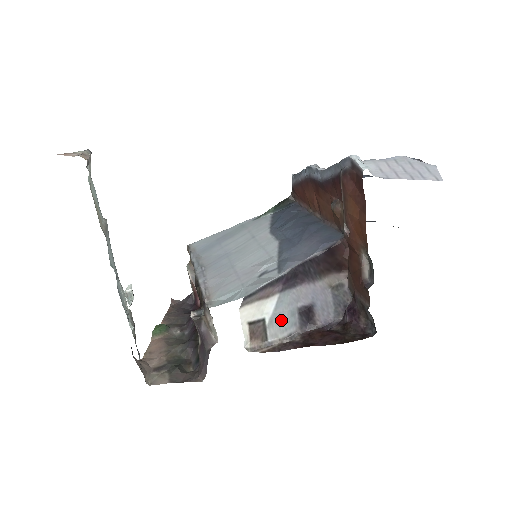
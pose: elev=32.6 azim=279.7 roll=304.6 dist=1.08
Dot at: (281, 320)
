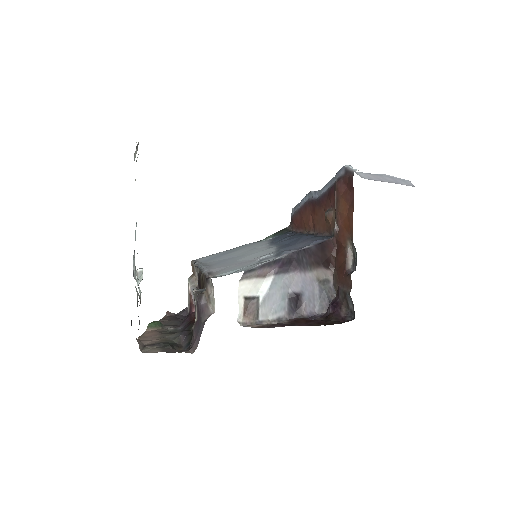
Dot at: (273, 302)
